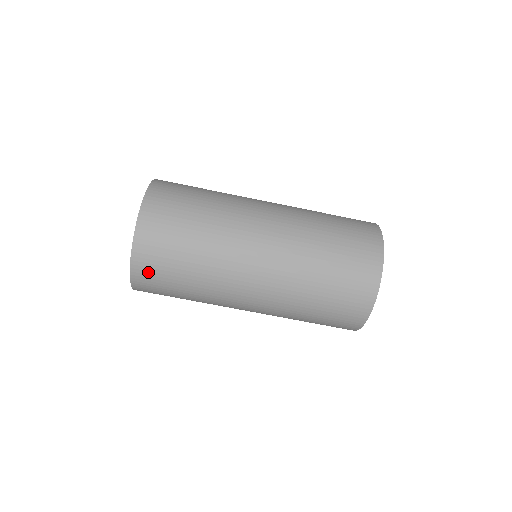
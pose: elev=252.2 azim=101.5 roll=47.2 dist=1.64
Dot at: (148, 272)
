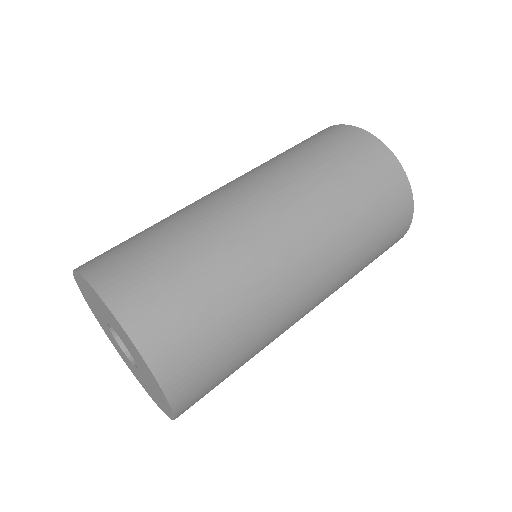
Dot at: (100, 257)
